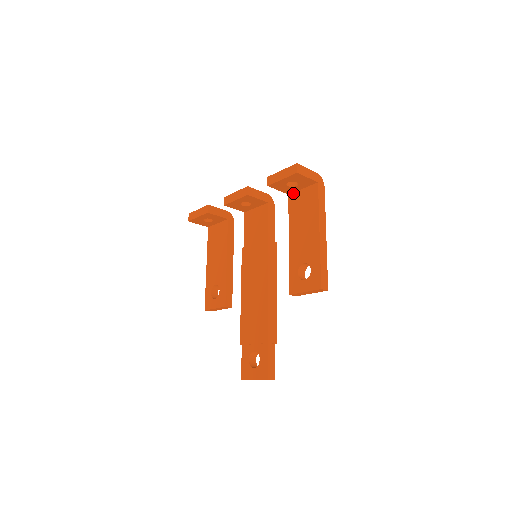
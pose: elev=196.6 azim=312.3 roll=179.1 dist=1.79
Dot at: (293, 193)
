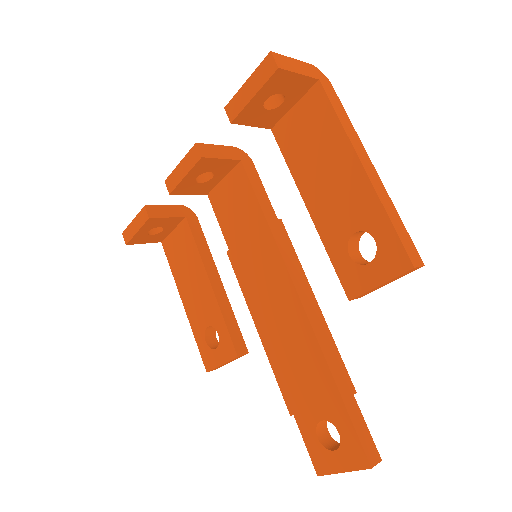
Dot at: (279, 122)
